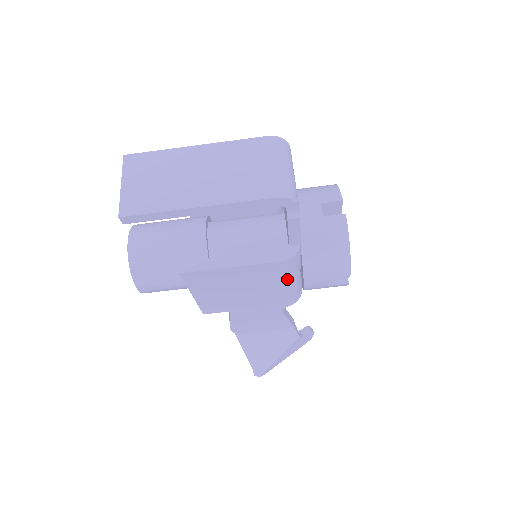
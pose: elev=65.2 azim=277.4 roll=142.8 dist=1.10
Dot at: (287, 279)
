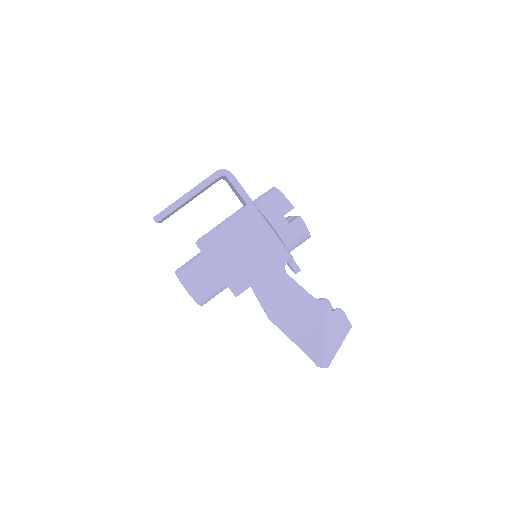
Dot at: (260, 227)
